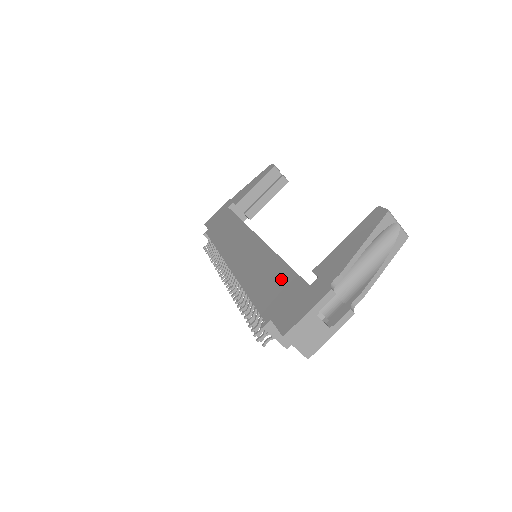
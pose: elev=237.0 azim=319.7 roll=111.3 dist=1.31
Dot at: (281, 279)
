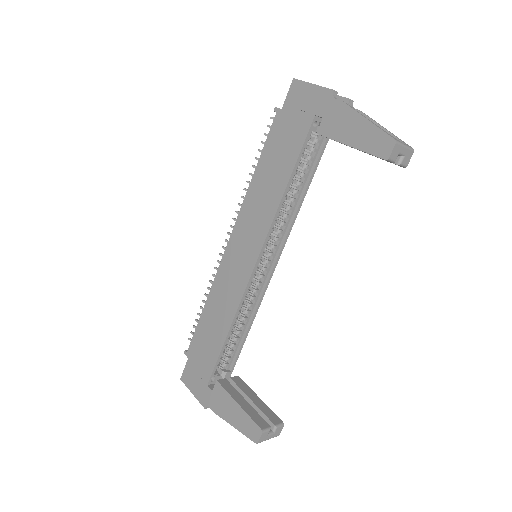
Dot at: (212, 347)
